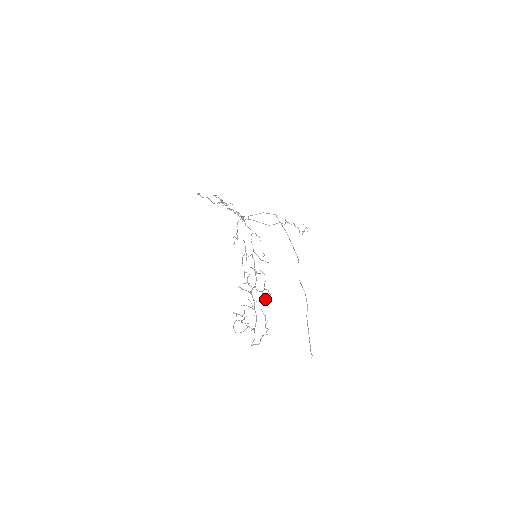
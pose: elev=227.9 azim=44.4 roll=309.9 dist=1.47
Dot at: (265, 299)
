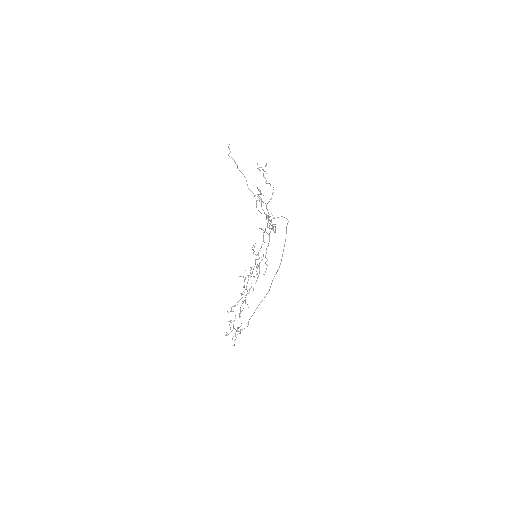
Dot at: occluded
